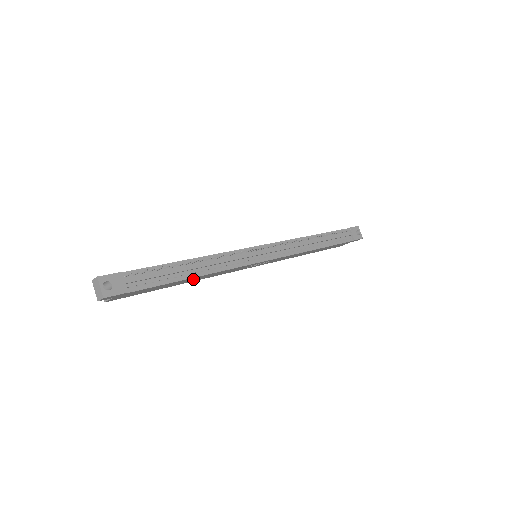
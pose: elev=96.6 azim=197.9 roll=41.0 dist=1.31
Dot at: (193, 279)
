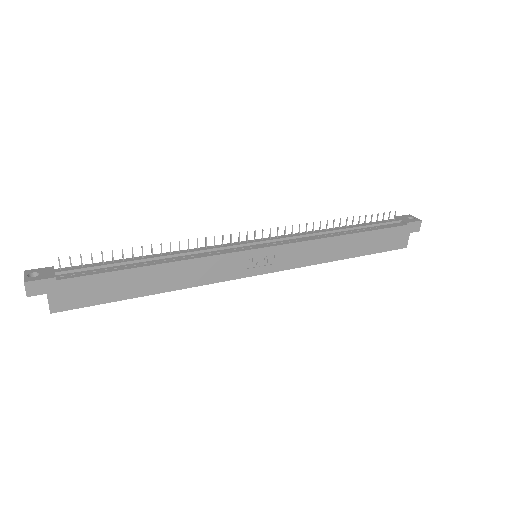
Dot at: (161, 277)
